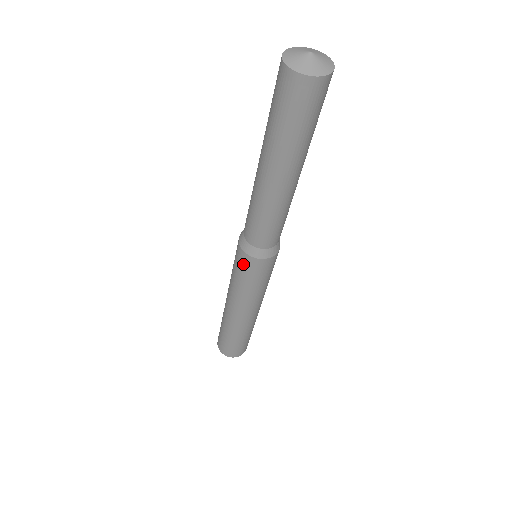
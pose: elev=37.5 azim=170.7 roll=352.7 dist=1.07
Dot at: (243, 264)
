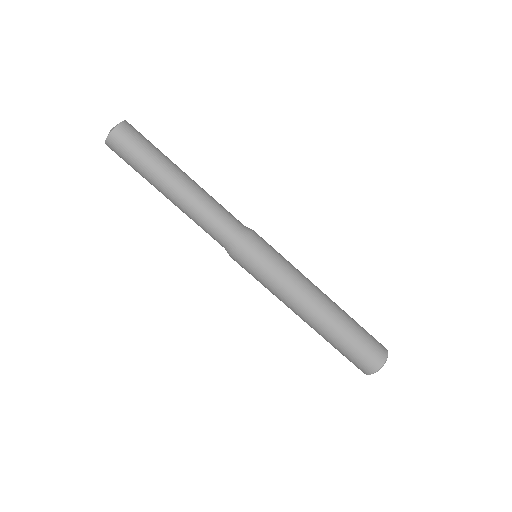
Dot at: occluded
